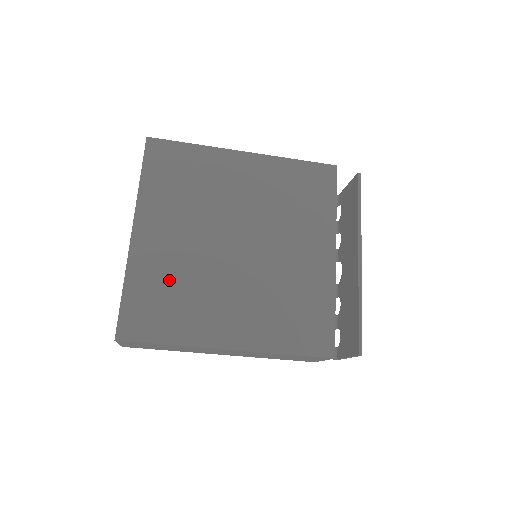
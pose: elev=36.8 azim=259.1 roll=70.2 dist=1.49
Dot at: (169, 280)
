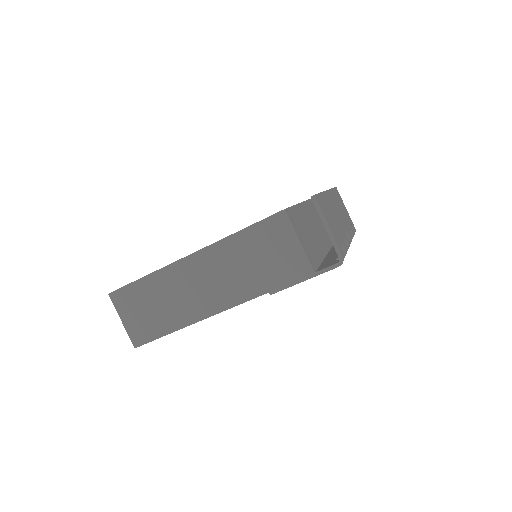
Dot at: occluded
